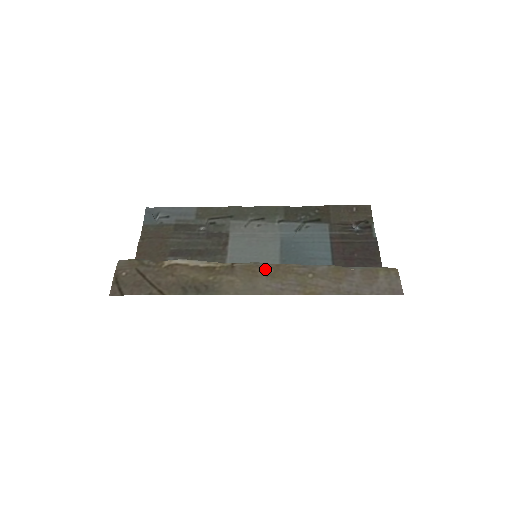
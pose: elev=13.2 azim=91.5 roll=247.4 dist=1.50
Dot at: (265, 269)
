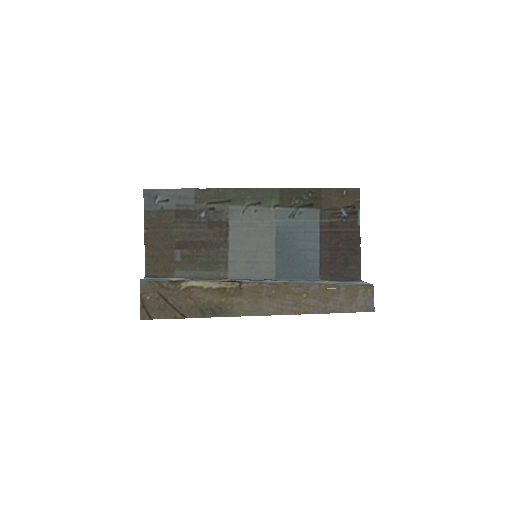
Dot at: (268, 290)
